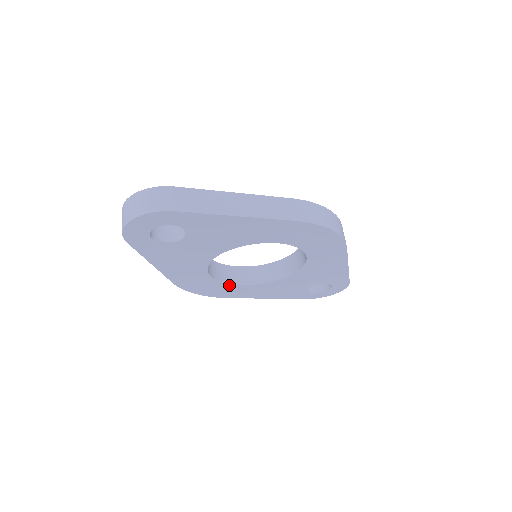
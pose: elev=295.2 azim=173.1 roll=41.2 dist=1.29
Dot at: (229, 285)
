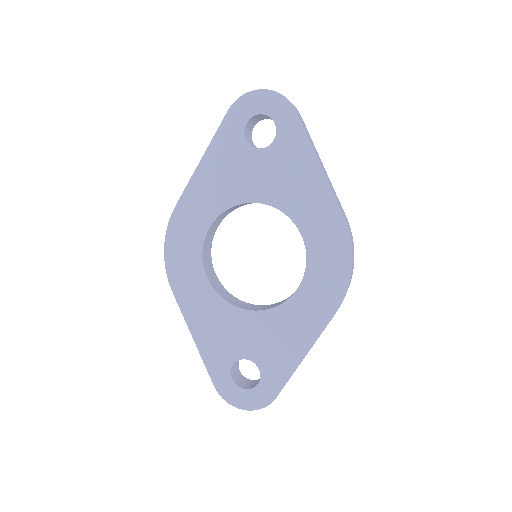
Dot at: (200, 265)
